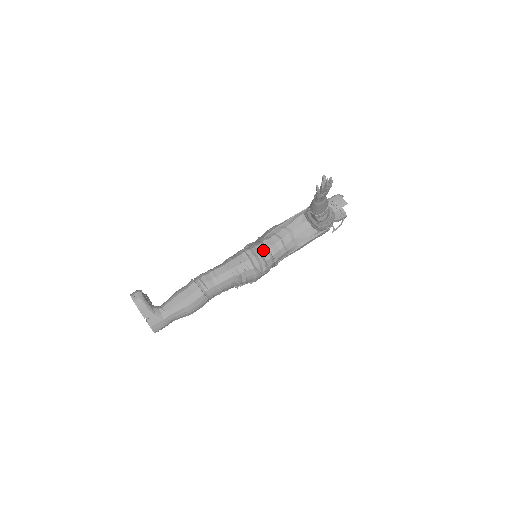
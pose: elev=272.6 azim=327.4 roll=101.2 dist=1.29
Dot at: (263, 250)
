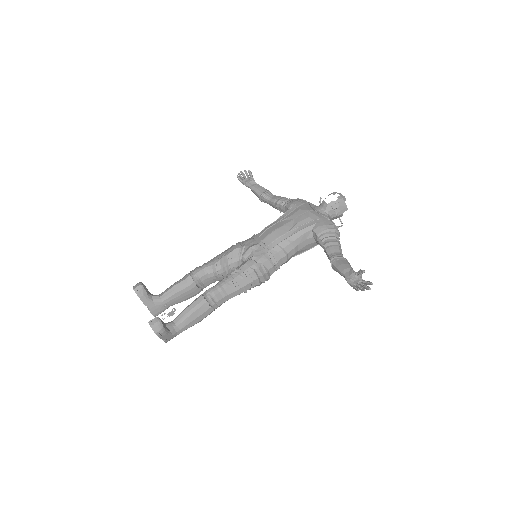
Dot at: (270, 267)
